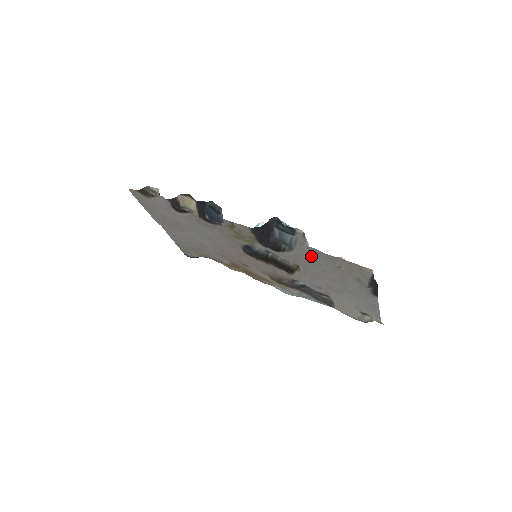
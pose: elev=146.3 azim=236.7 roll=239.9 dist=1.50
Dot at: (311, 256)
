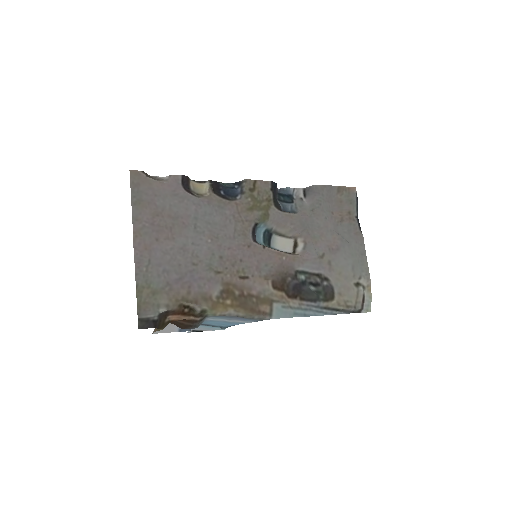
Dot at: (317, 199)
